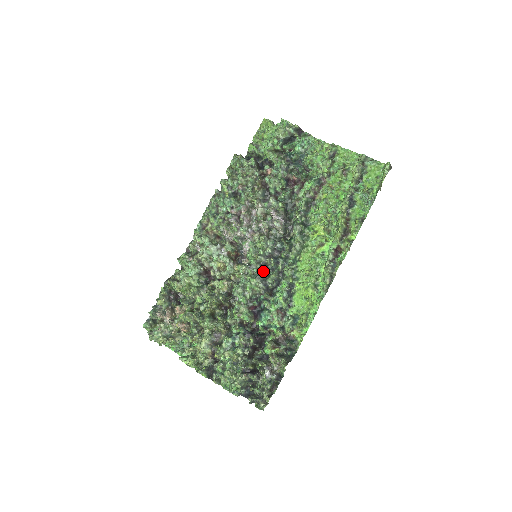
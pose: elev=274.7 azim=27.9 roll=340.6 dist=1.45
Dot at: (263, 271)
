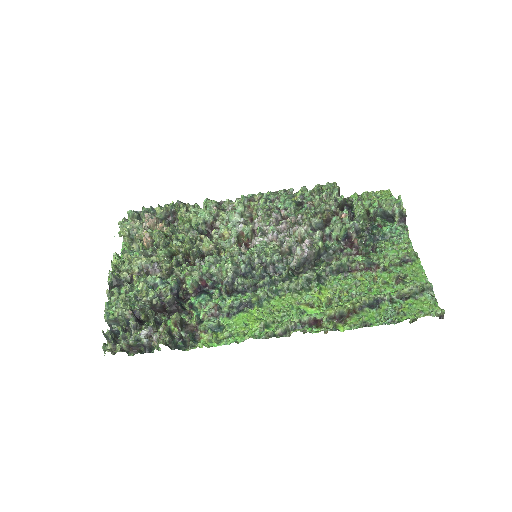
Dot at: (245, 268)
